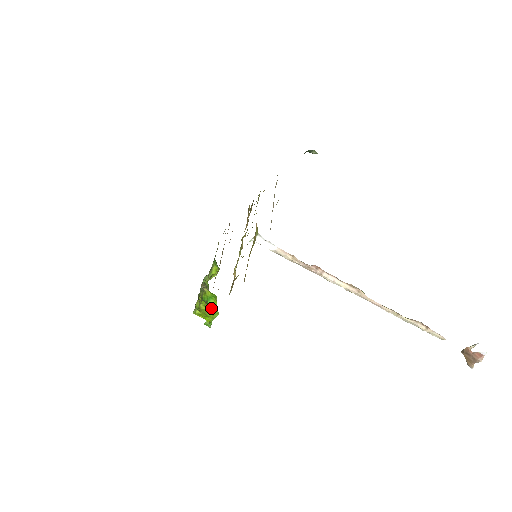
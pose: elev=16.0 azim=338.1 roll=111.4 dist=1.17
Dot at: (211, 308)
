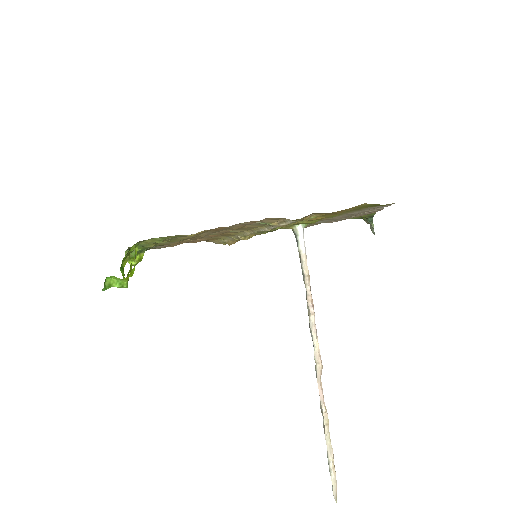
Dot at: (129, 271)
